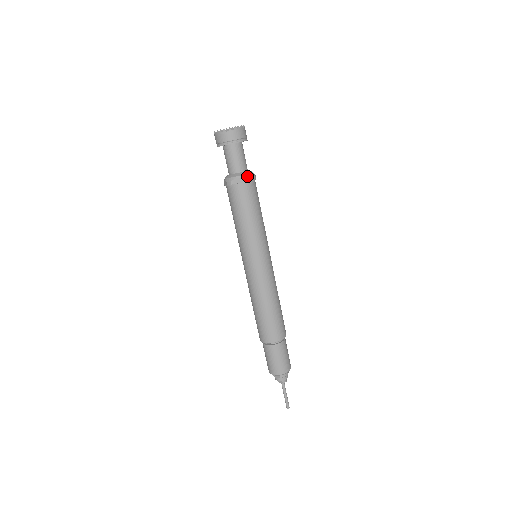
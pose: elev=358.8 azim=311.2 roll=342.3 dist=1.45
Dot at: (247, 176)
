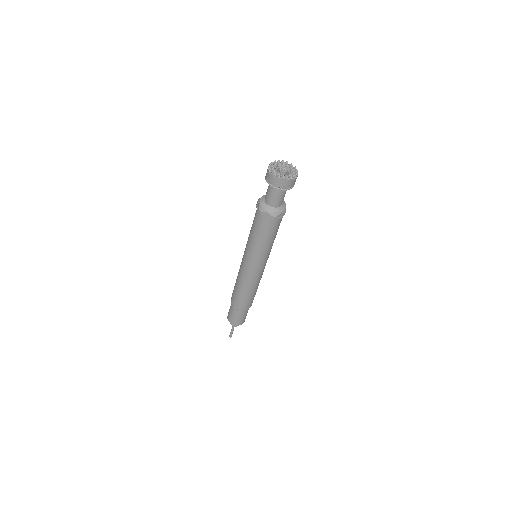
Dot at: occluded
